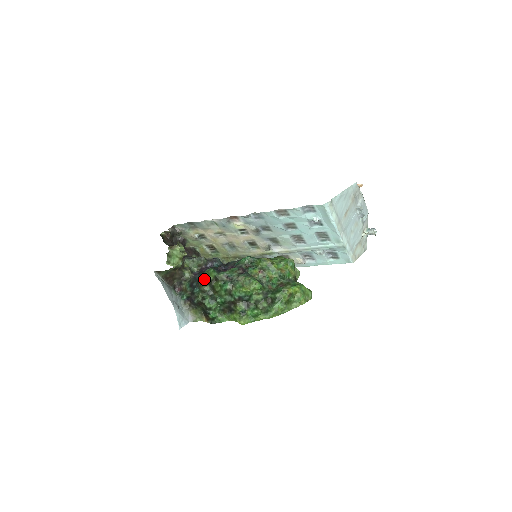
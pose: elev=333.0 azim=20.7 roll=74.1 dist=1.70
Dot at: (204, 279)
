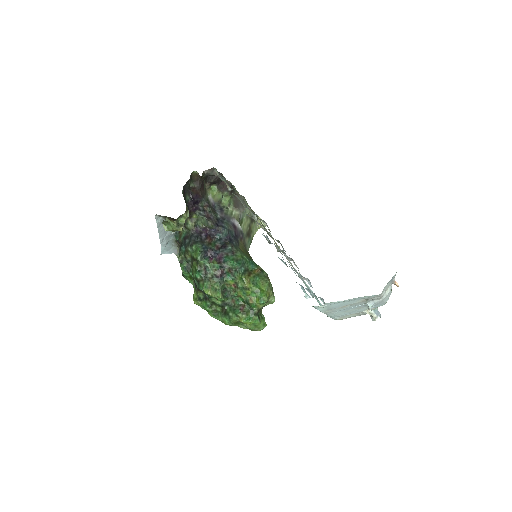
Dot at: (191, 250)
